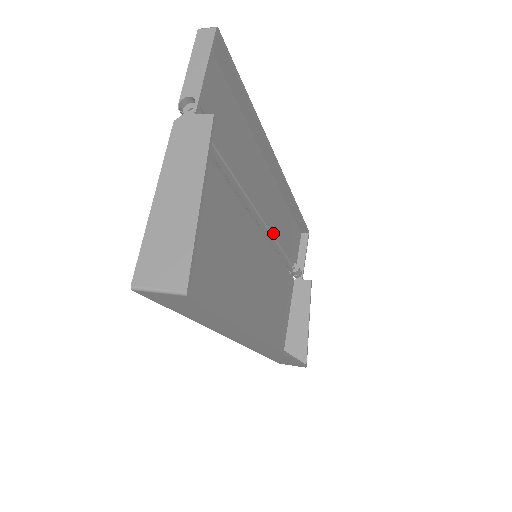
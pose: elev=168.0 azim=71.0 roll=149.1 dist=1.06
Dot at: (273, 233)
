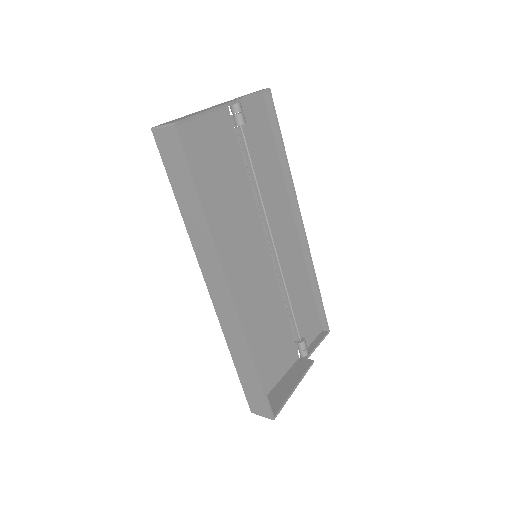
Dot at: (283, 271)
